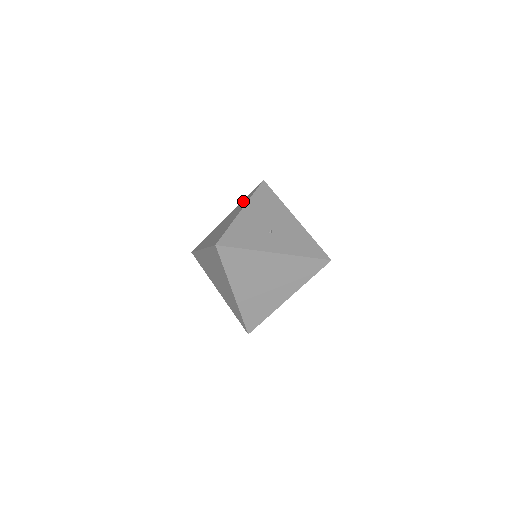
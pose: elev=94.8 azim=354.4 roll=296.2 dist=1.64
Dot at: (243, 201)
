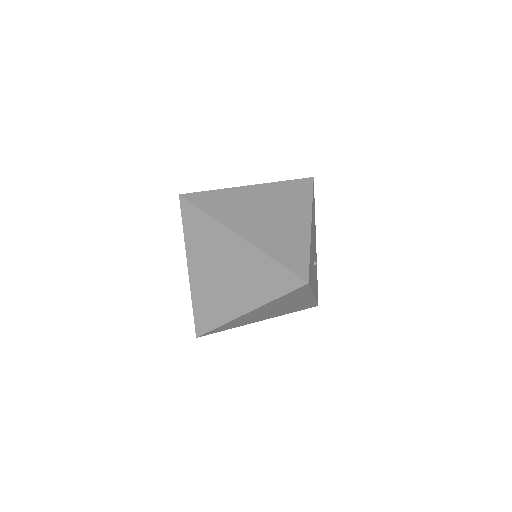
Dot at: (289, 190)
